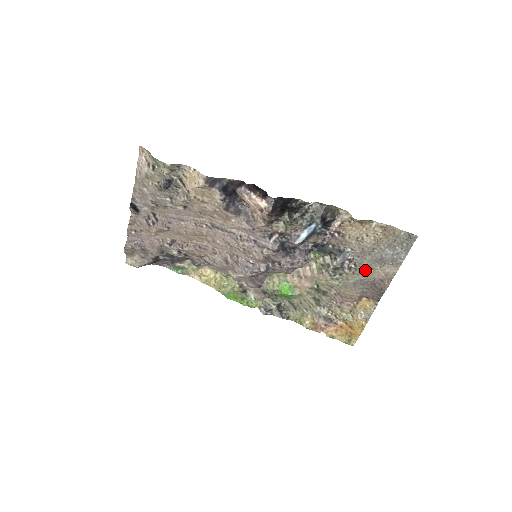
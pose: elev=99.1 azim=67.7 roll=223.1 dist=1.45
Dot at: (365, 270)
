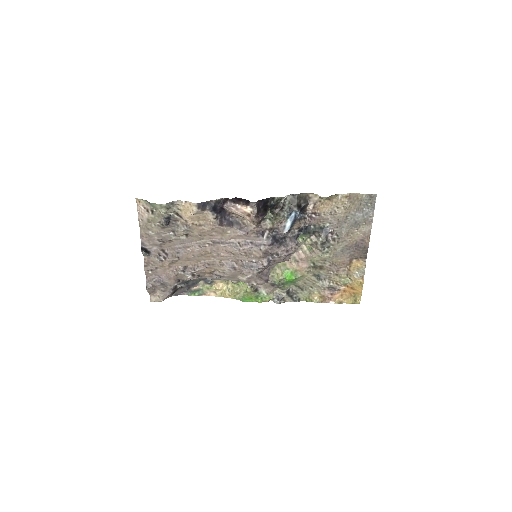
Dot at: (346, 236)
